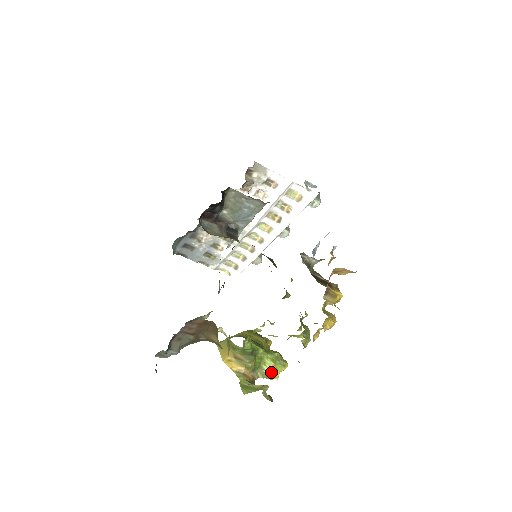
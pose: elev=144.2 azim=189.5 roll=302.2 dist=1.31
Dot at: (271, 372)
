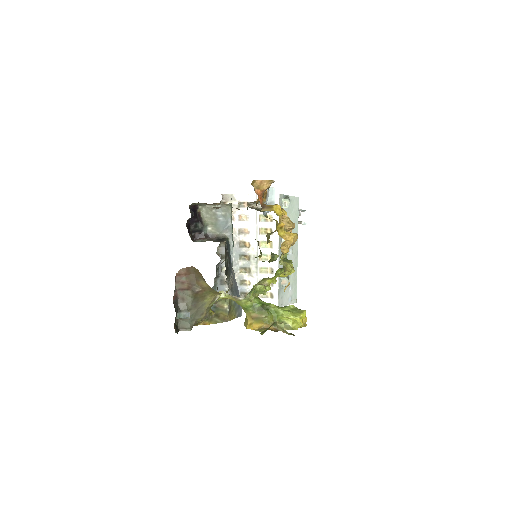
Dot at: (293, 323)
